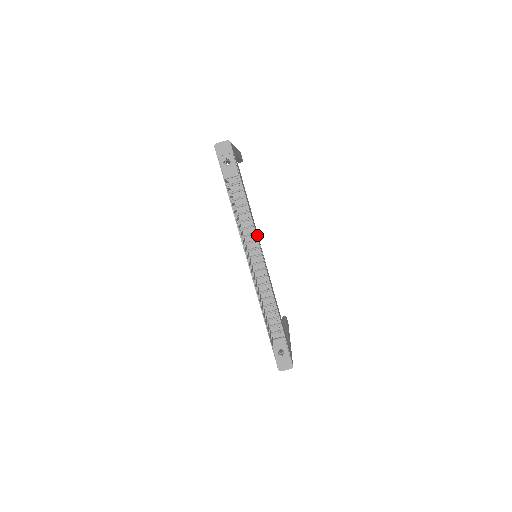
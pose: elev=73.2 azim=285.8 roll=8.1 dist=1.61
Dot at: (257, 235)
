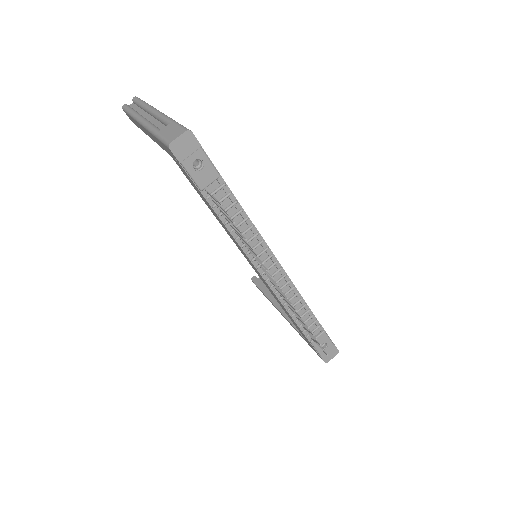
Dot at: occluded
